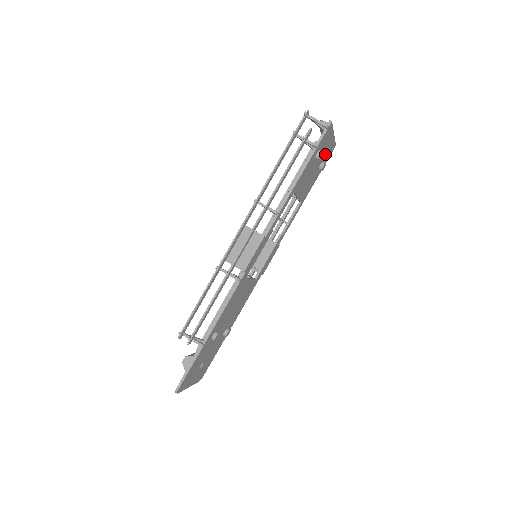
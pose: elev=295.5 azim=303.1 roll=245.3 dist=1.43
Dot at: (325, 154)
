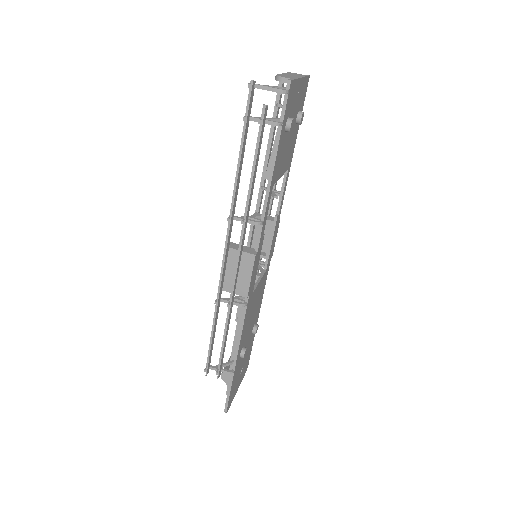
Dot at: (298, 103)
